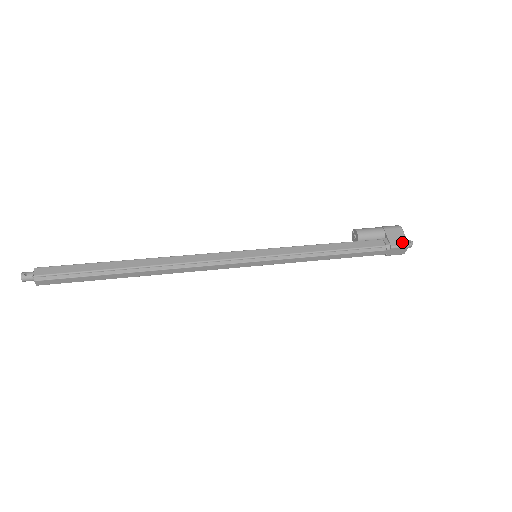
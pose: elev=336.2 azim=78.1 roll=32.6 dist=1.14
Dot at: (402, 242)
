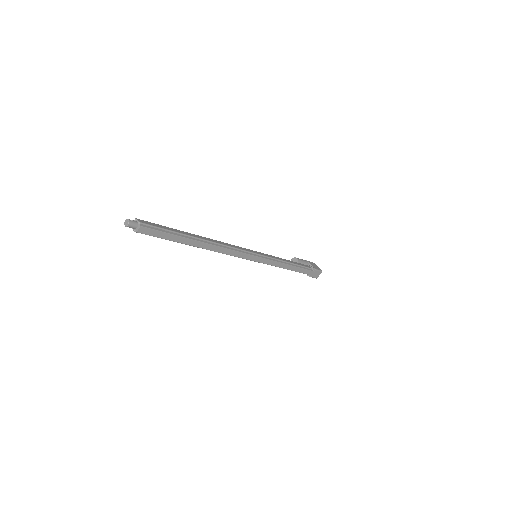
Dot at: (319, 269)
